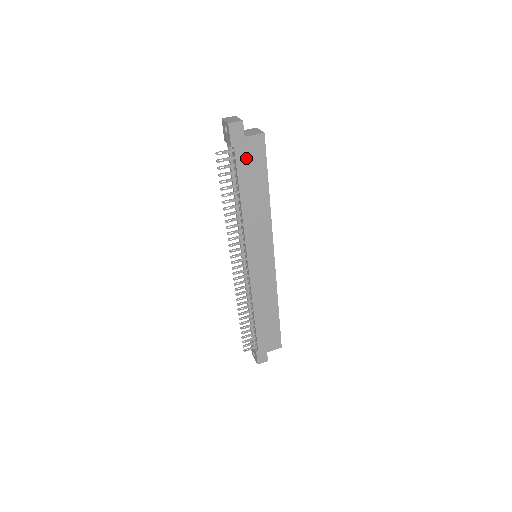
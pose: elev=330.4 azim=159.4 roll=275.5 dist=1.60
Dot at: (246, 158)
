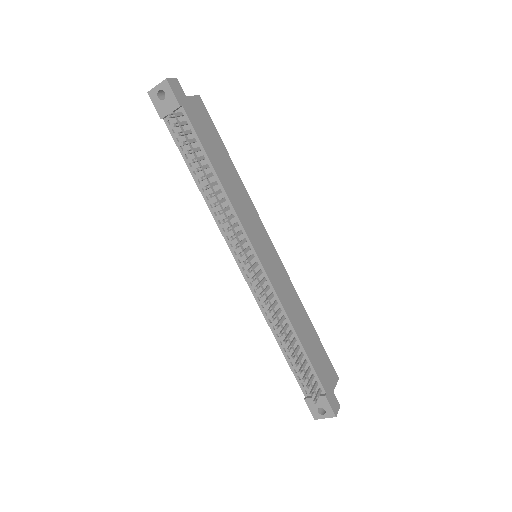
Dot at: (198, 122)
